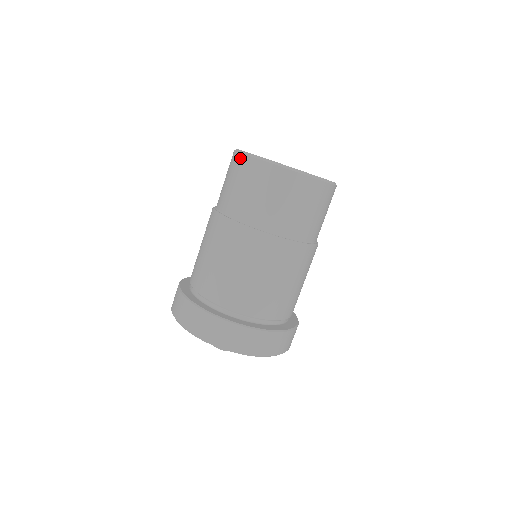
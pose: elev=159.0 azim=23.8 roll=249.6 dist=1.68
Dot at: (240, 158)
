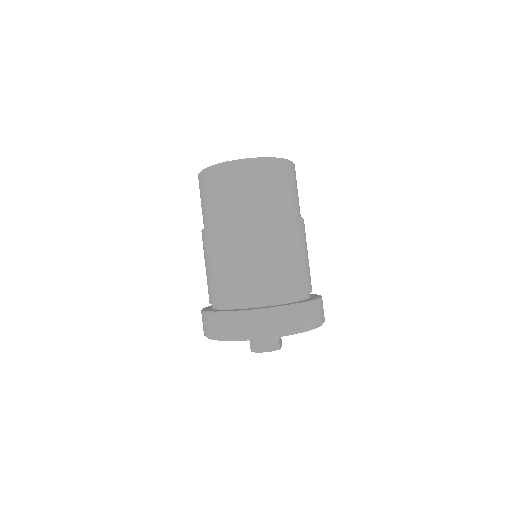
Dot at: (245, 165)
